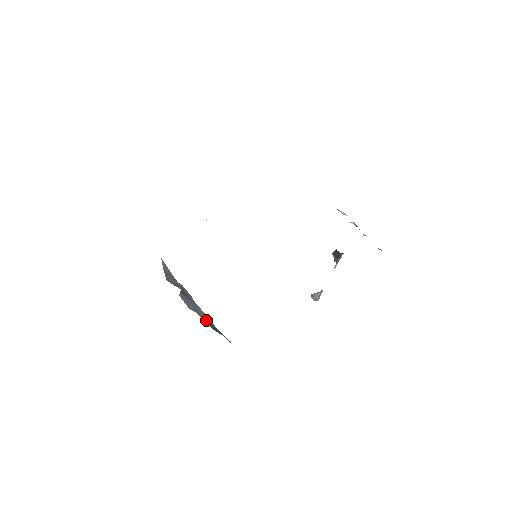
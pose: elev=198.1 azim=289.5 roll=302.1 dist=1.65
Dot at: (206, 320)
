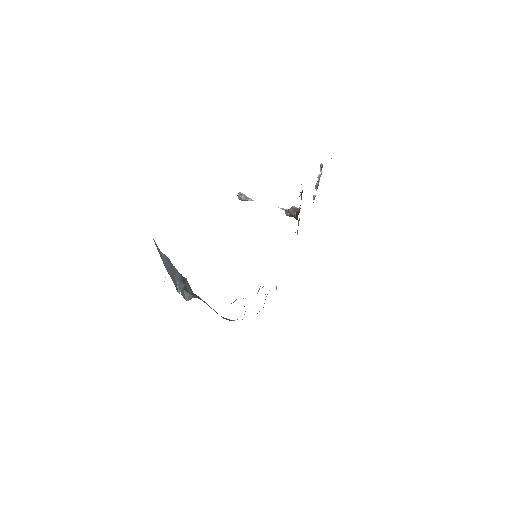
Dot at: occluded
